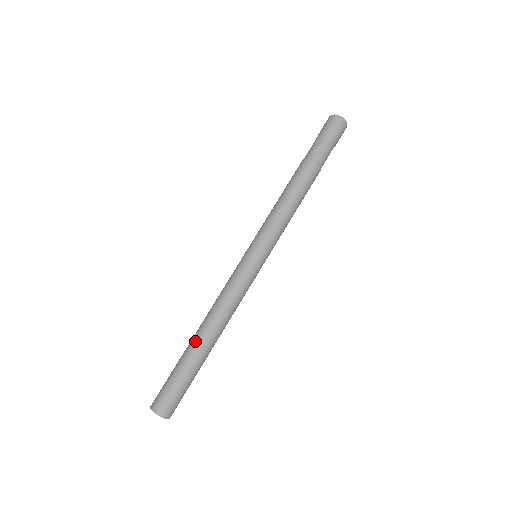
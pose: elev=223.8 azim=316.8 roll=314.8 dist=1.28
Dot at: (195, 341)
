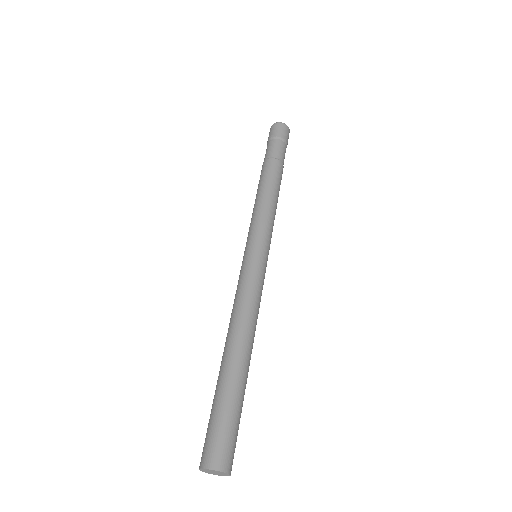
Dot at: (234, 360)
